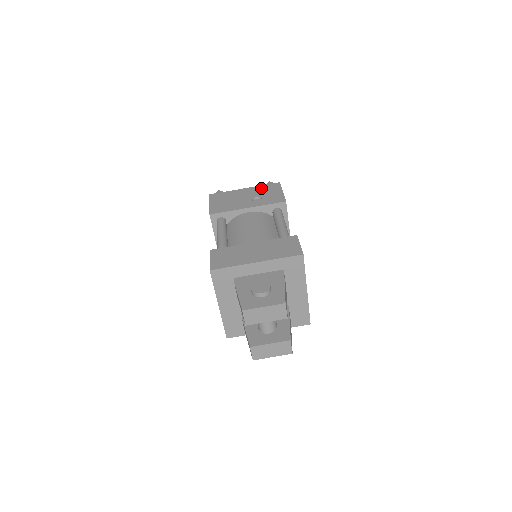
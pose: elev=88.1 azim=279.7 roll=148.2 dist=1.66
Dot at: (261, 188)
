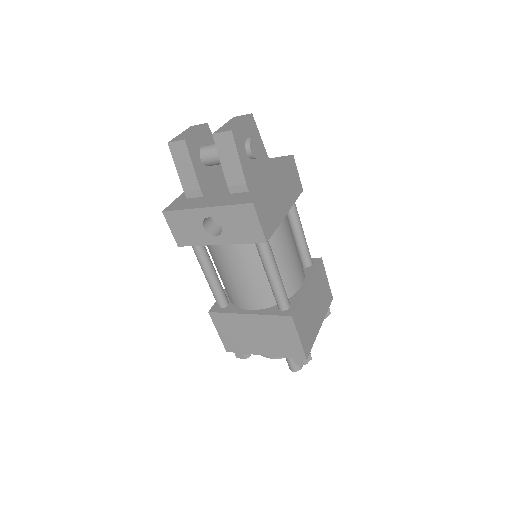
Dot at: occluded
